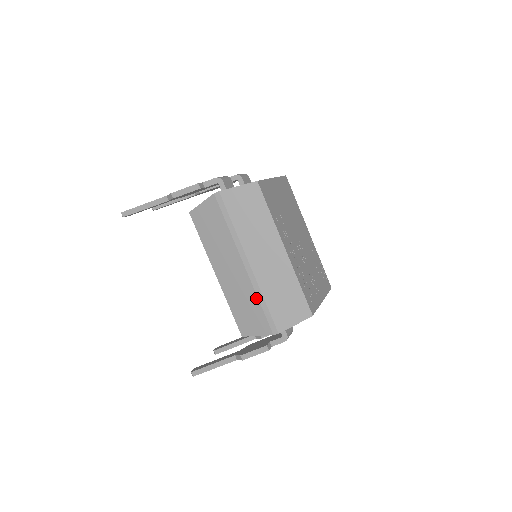
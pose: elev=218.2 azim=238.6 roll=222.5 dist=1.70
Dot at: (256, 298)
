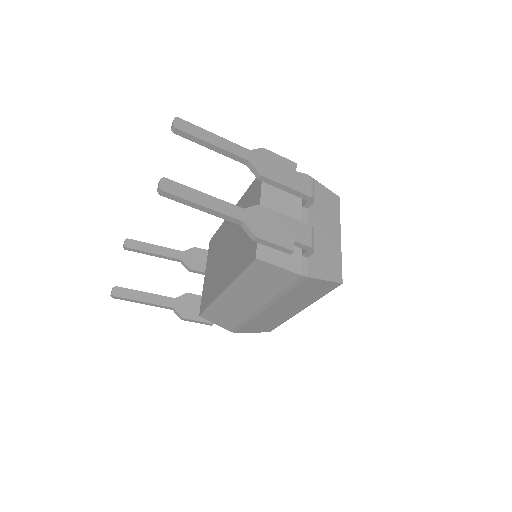
Dot at: (244, 319)
